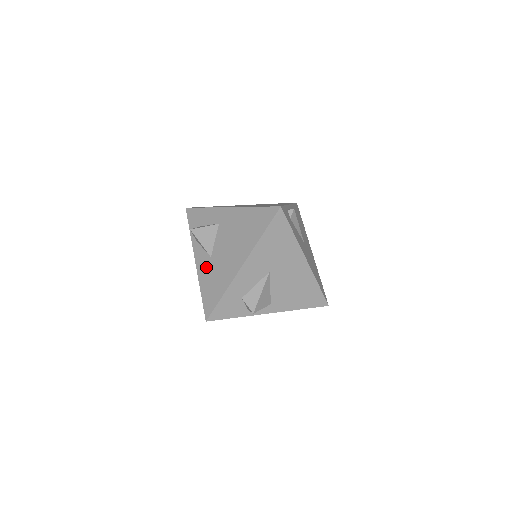
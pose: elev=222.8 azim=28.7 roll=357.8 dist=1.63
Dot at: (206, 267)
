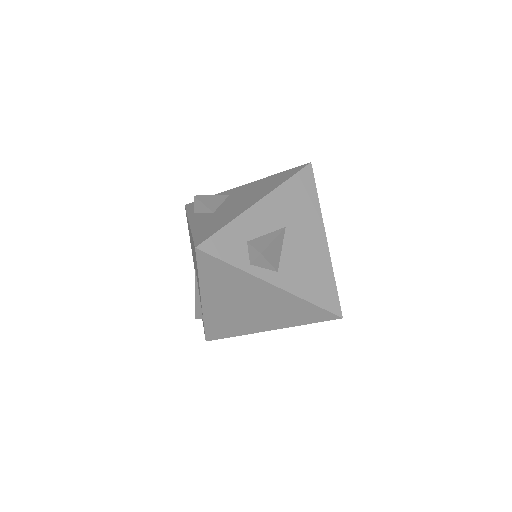
Dot at: (205, 219)
